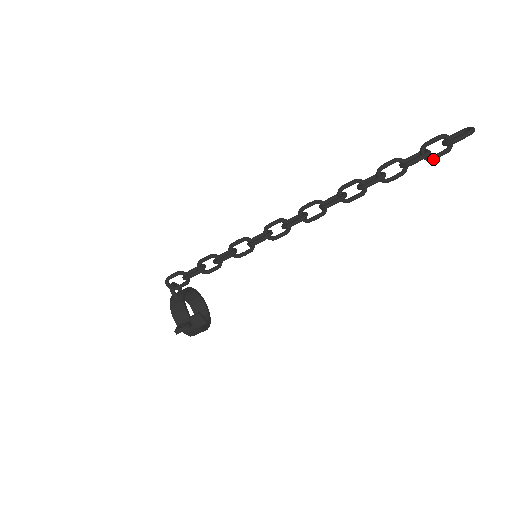
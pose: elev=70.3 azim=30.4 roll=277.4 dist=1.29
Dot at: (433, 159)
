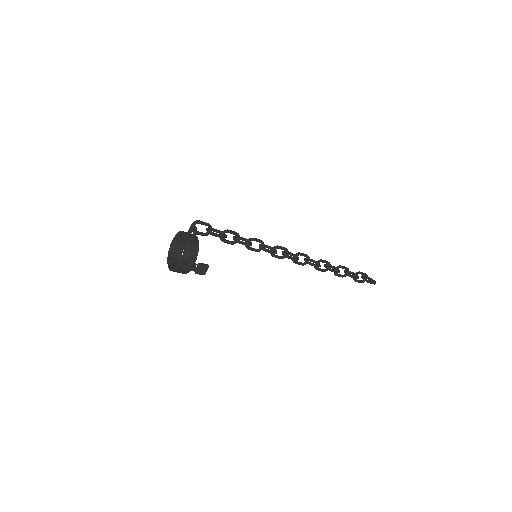
Dot at: (356, 281)
